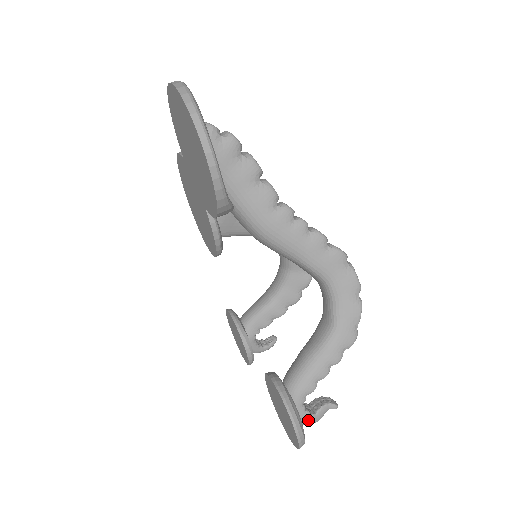
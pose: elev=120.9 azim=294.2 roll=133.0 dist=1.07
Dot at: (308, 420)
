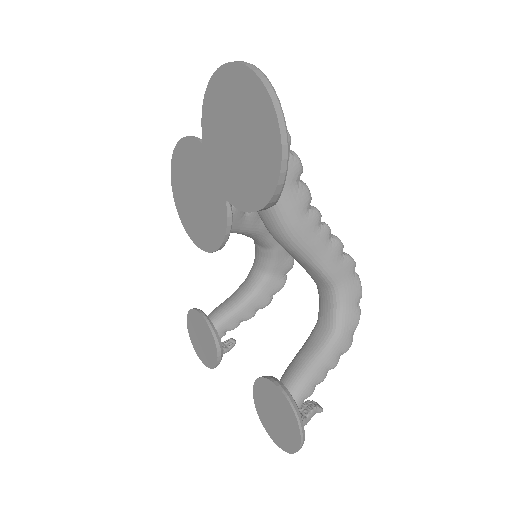
Dot at: occluded
